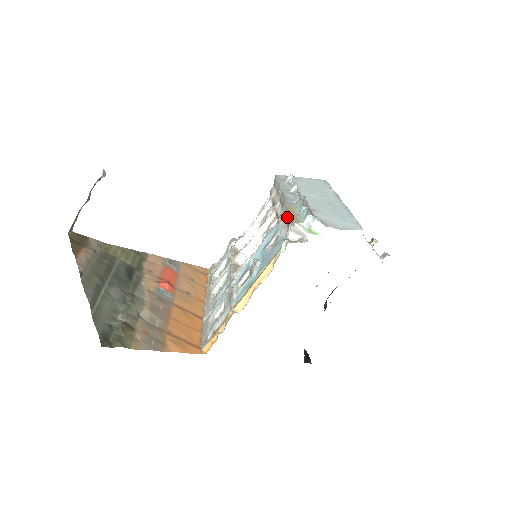
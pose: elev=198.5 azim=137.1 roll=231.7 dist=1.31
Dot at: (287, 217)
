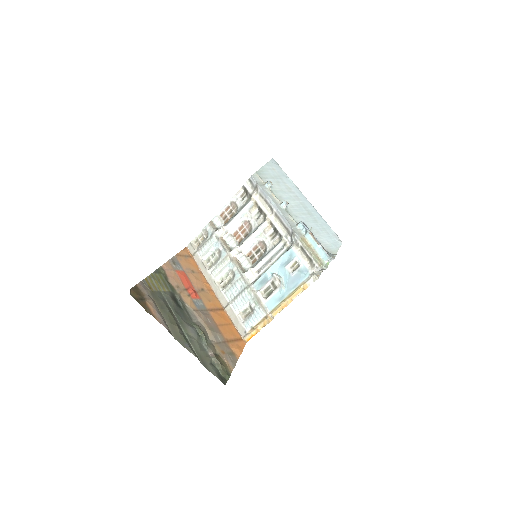
Dot at: (306, 252)
